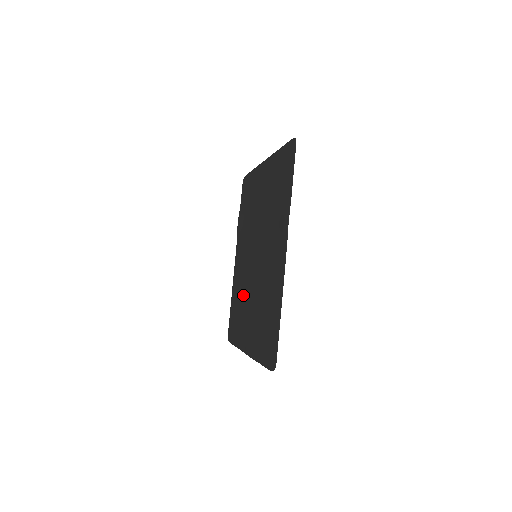
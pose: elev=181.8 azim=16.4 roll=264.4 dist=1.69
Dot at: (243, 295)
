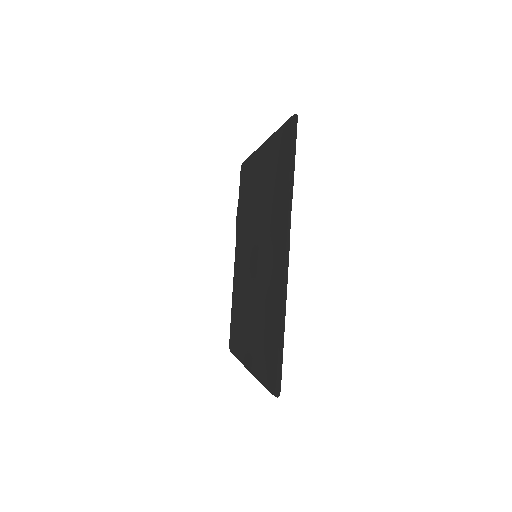
Dot at: (243, 300)
